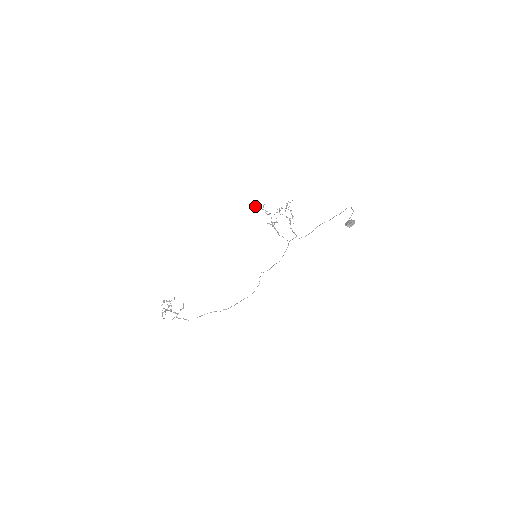
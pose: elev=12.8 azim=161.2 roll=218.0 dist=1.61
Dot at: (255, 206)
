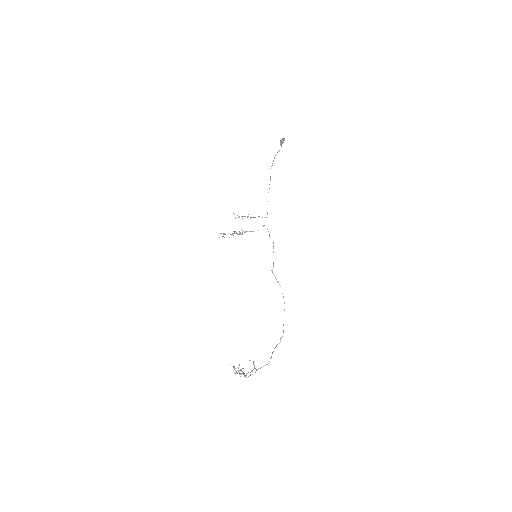
Dot at: occluded
